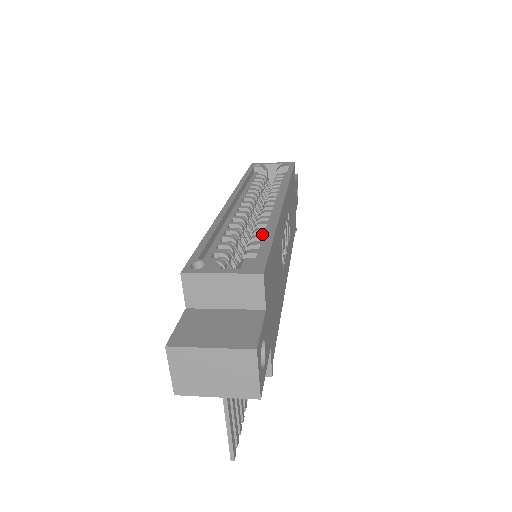
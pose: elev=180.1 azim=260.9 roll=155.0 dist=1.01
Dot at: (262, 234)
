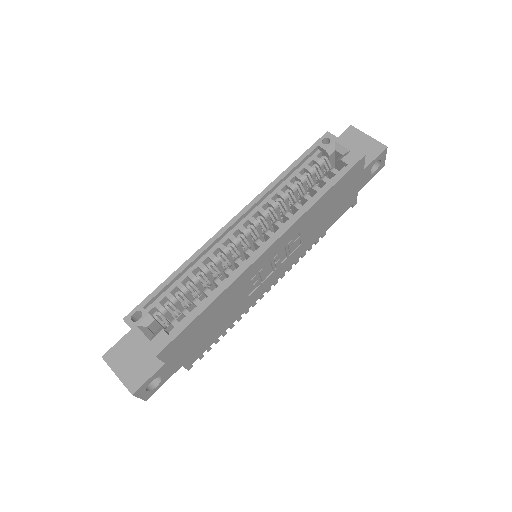
Dot at: (211, 292)
